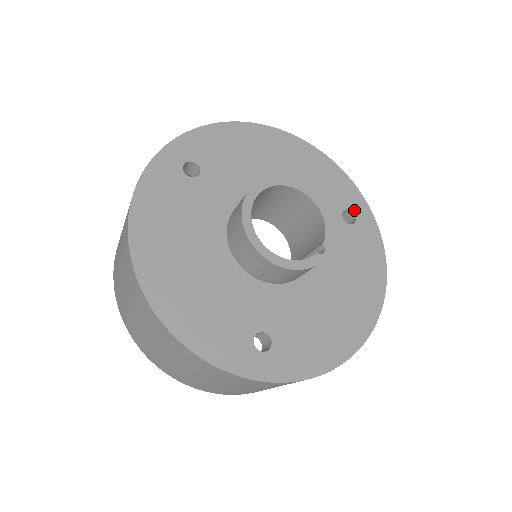
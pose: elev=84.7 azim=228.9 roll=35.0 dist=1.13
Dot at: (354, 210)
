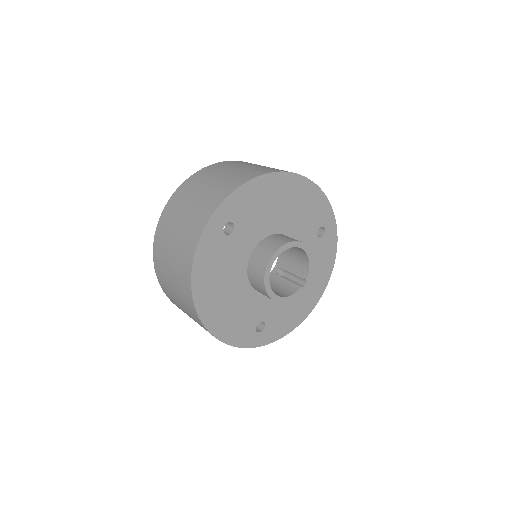
Dot at: (326, 225)
